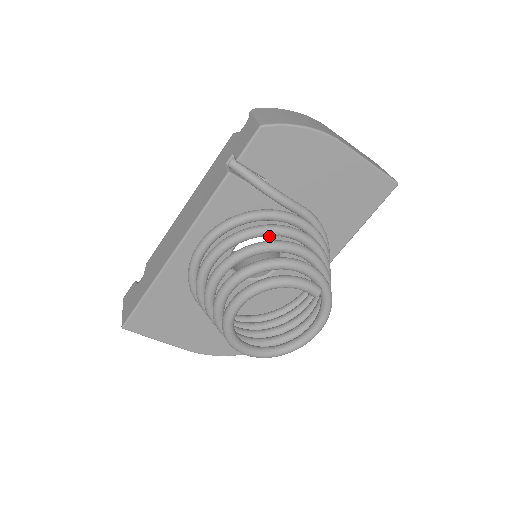
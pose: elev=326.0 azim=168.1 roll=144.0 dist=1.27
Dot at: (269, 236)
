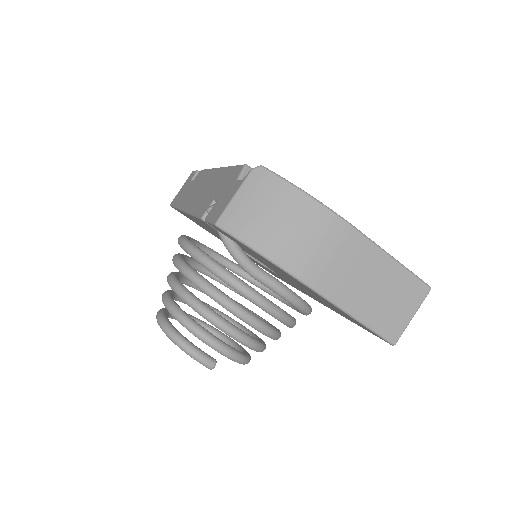
Dot at: occluded
